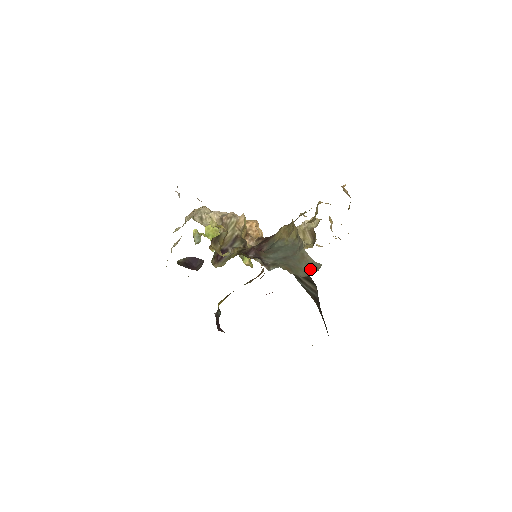
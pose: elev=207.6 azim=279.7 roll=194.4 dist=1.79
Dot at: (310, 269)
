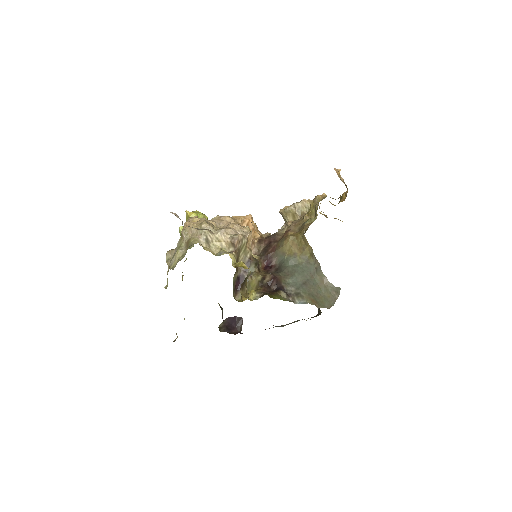
Dot at: (332, 296)
